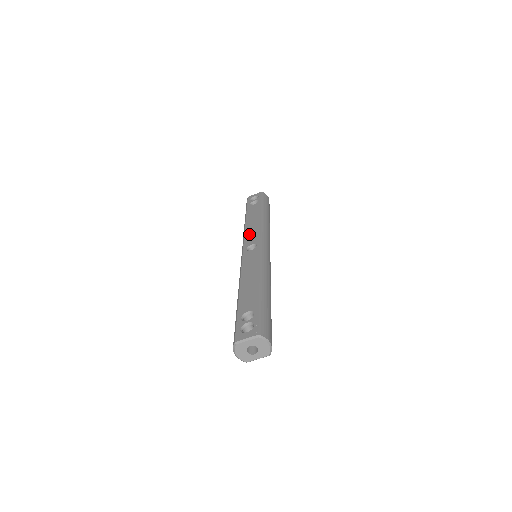
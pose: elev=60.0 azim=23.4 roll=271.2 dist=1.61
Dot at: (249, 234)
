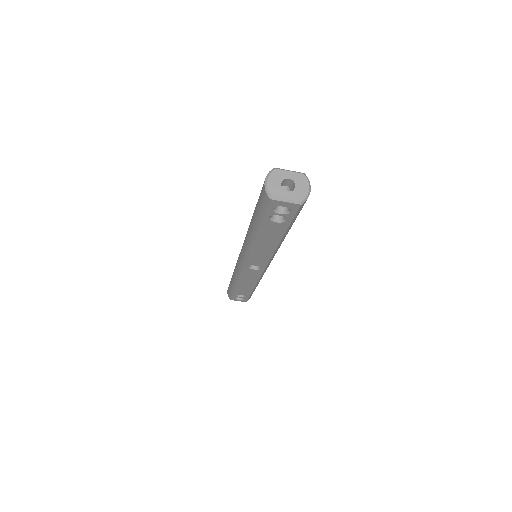
Dot at: occluded
